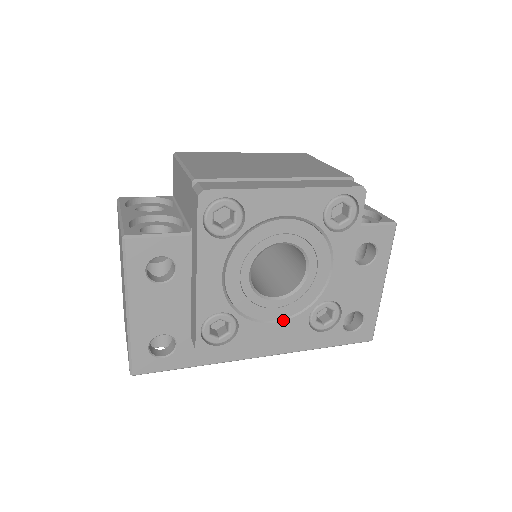
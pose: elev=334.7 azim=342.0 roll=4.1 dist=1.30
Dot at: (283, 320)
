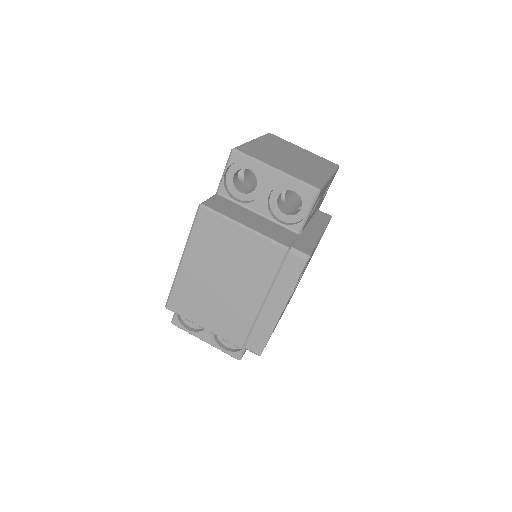
Dot at: occluded
